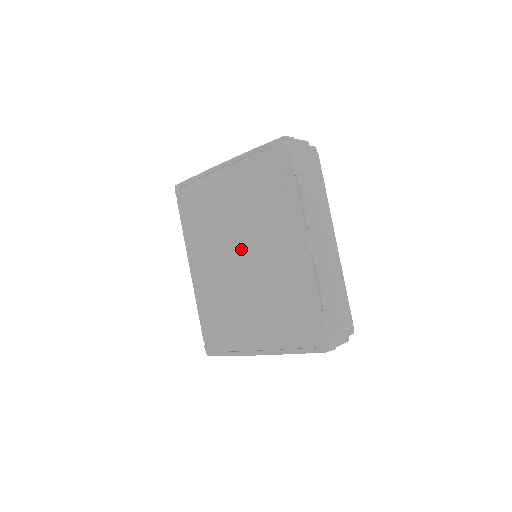
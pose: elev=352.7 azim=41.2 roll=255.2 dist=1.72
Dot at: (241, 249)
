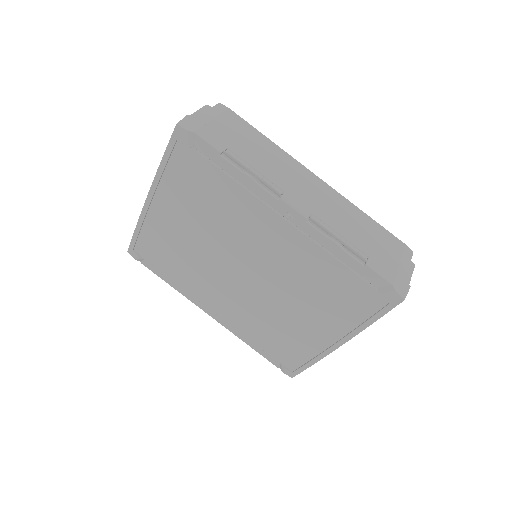
Dot at: (236, 264)
